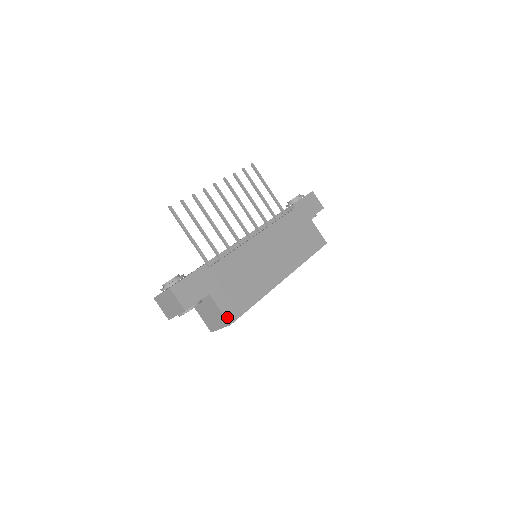
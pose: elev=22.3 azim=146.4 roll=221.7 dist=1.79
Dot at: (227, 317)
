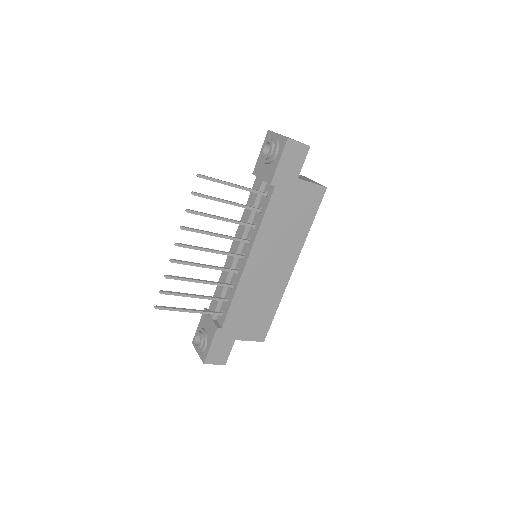
Dot at: (258, 340)
